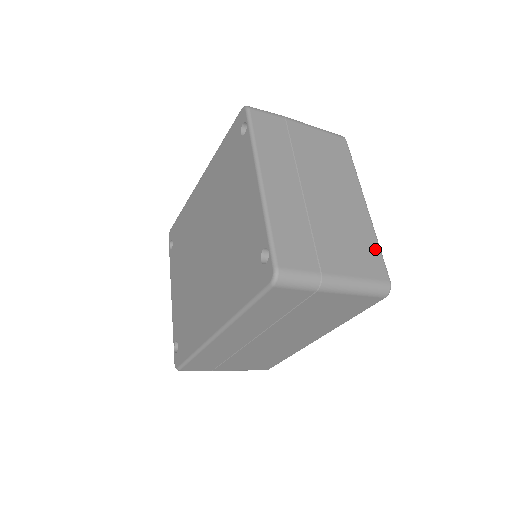
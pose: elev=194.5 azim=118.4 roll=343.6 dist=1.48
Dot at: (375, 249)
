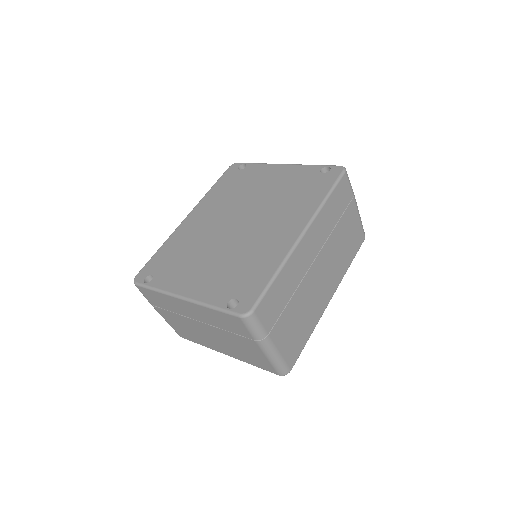
Dot at: occluded
